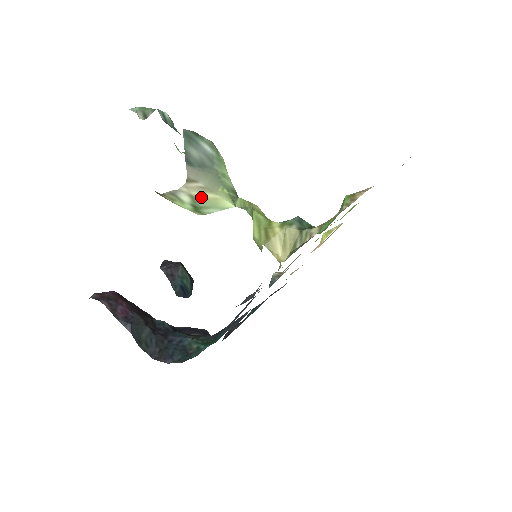
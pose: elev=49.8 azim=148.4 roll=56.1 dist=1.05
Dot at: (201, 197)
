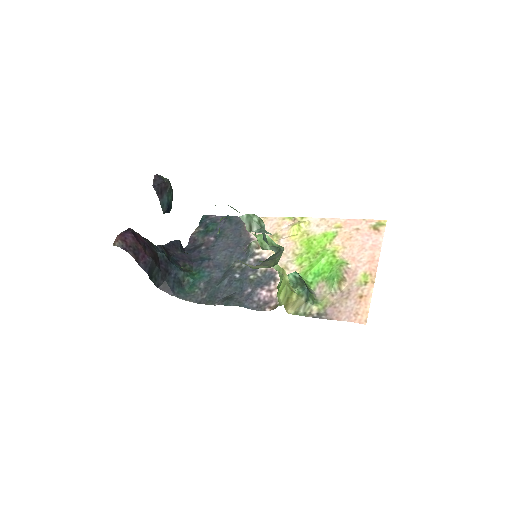
Dot at: (257, 267)
